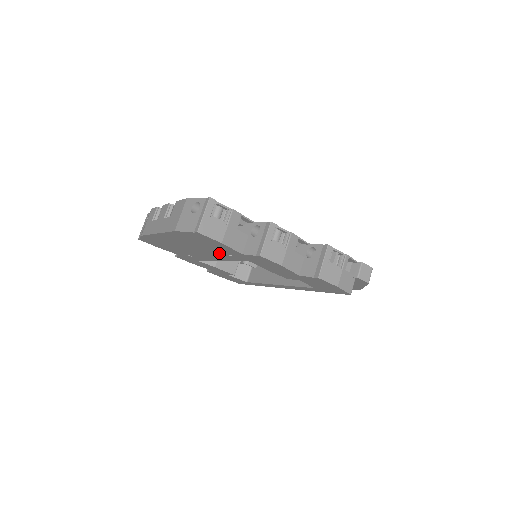
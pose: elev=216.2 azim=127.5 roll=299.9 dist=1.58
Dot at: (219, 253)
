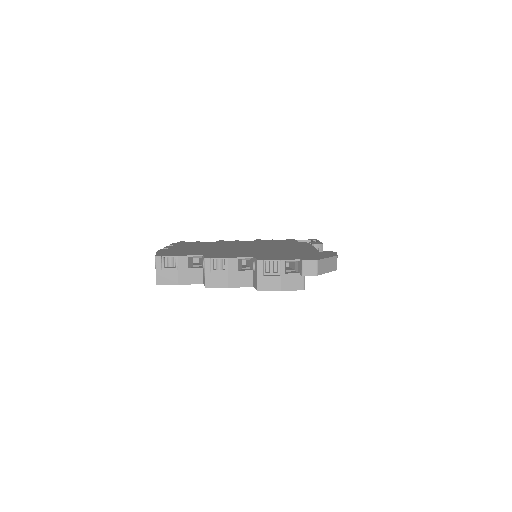
Dot at: occluded
